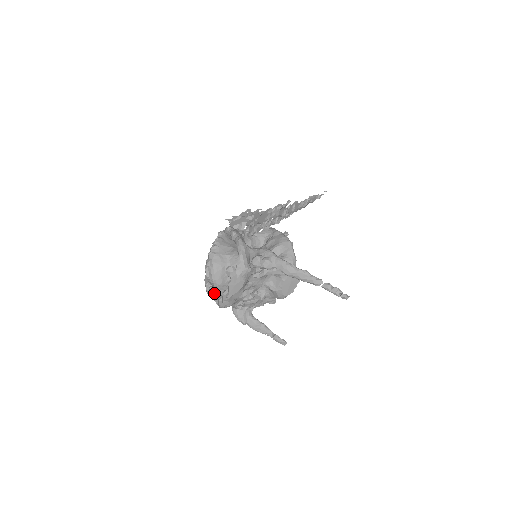
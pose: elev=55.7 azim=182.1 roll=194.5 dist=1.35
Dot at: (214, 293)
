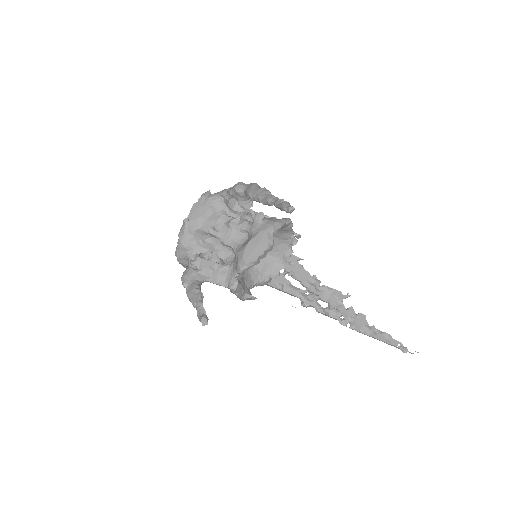
Dot at: occluded
